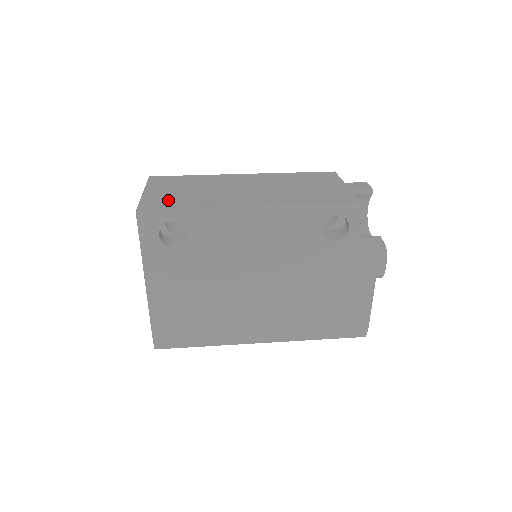
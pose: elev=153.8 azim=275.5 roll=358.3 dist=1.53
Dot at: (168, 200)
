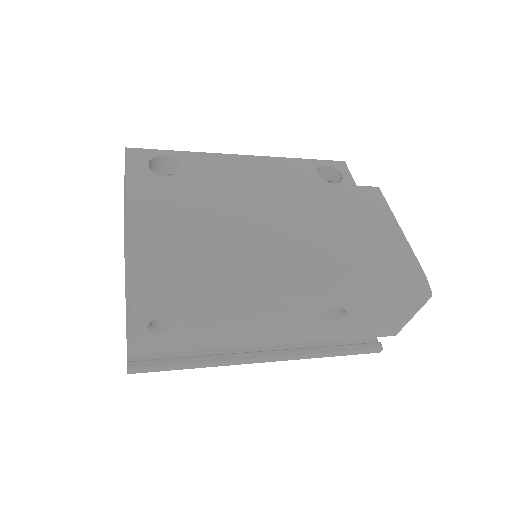
Dot at: occluded
